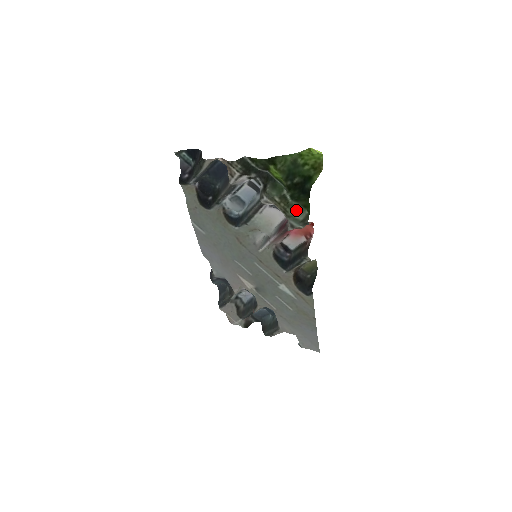
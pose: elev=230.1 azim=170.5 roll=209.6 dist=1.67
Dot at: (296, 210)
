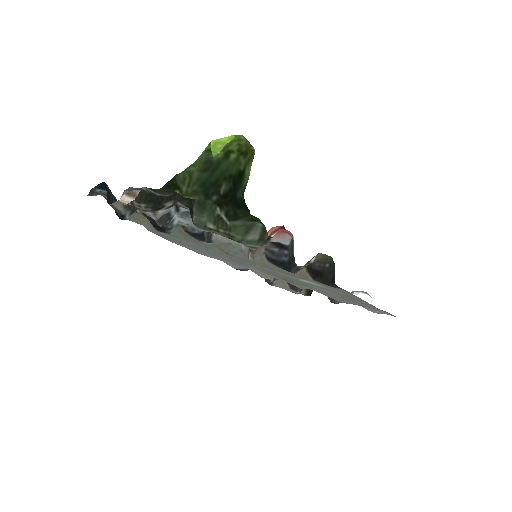
Dot at: (244, 229)
